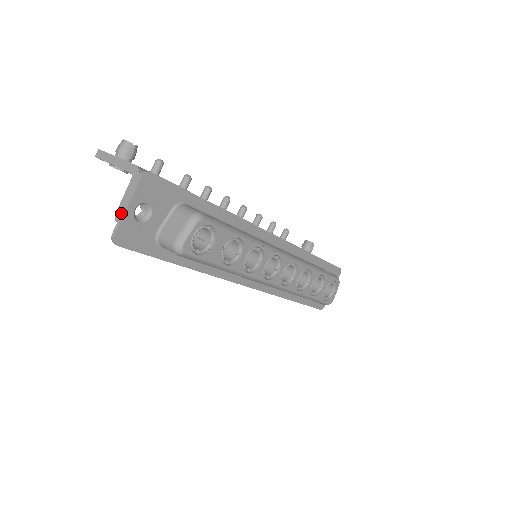
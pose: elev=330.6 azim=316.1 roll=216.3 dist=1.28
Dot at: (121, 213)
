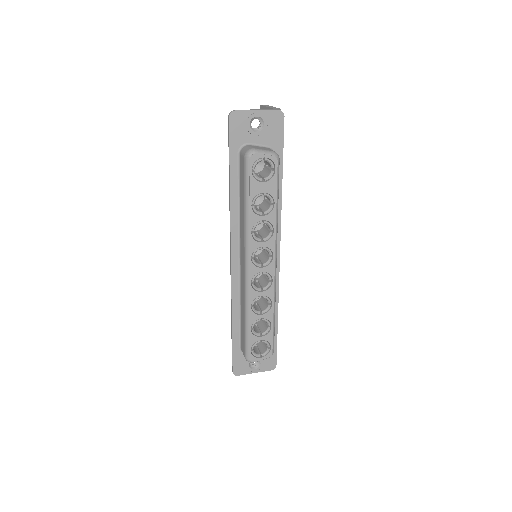
Dot at: (250, 110)
